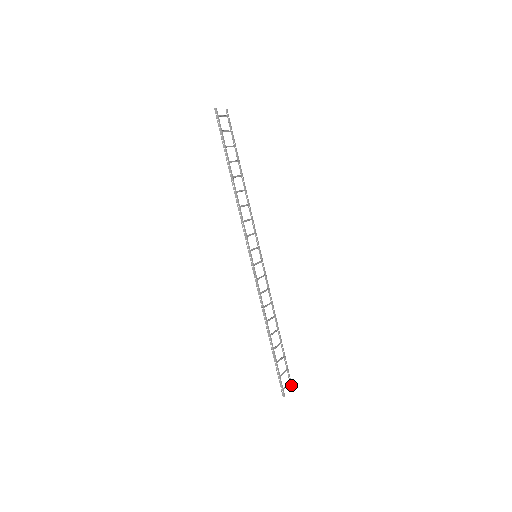
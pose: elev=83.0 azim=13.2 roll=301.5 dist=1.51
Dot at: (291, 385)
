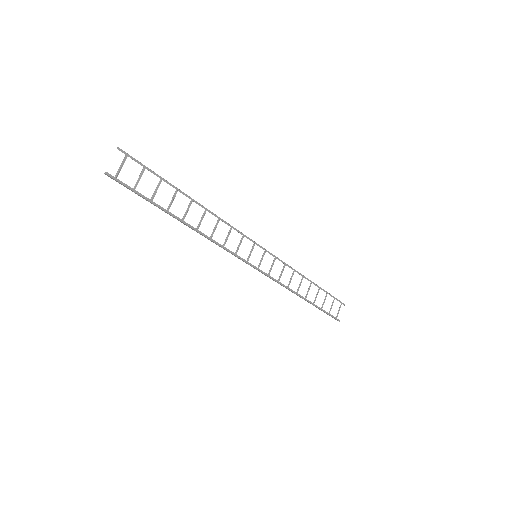
Dot at: (343, 304)
